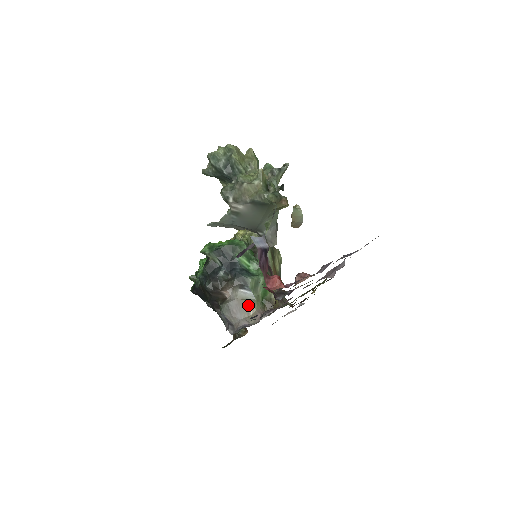
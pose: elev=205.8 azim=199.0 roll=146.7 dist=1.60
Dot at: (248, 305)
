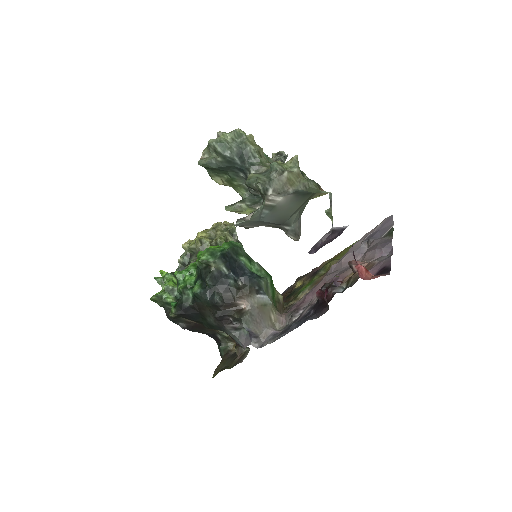
Dot at: (268, 311)
